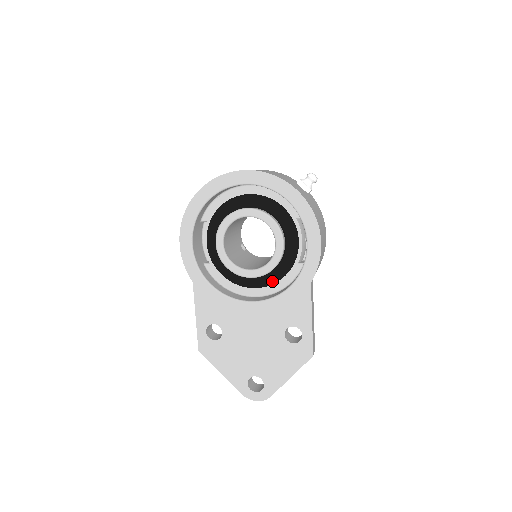
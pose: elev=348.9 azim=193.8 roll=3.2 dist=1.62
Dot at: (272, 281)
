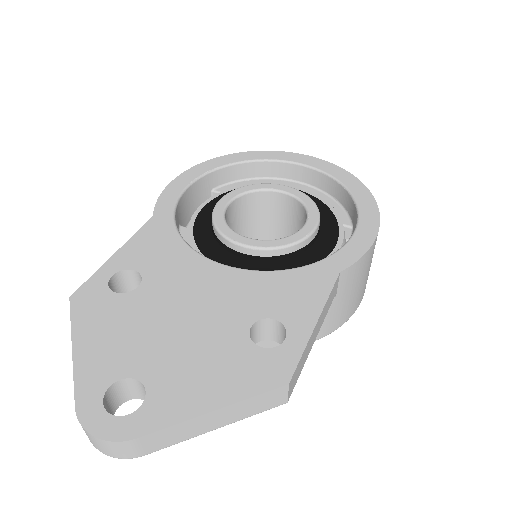
Dot at: occluded
